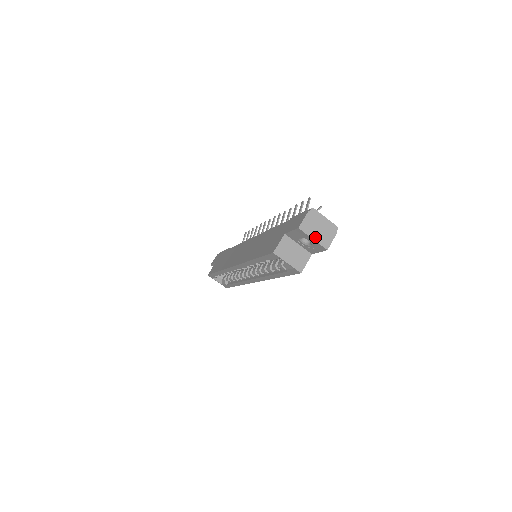
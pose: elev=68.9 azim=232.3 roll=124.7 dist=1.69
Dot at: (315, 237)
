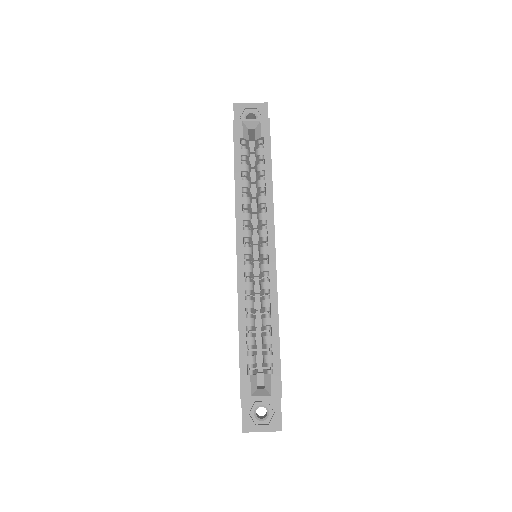
Dot at: (251, 105)
